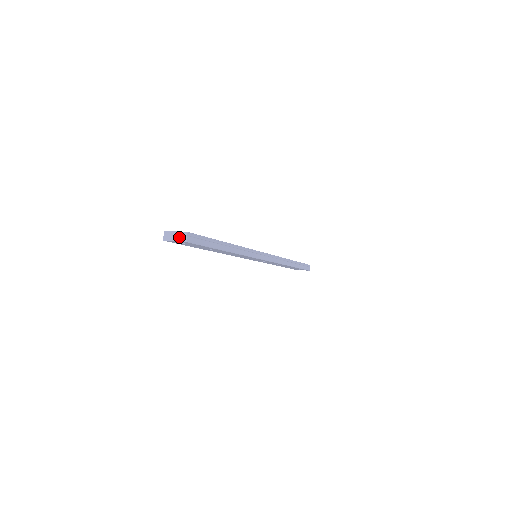
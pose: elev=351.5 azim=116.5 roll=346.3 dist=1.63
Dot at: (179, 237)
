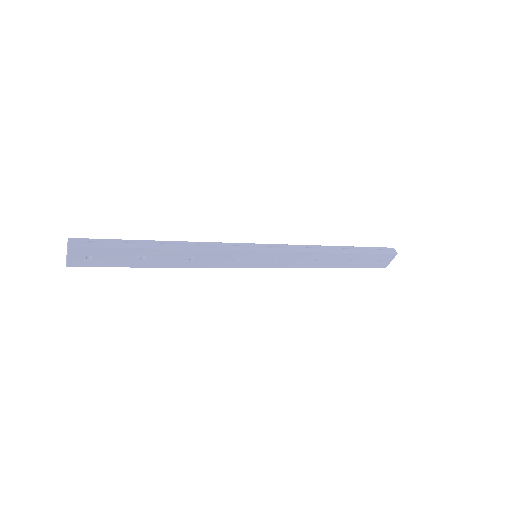
Dot at: (67, 250)
